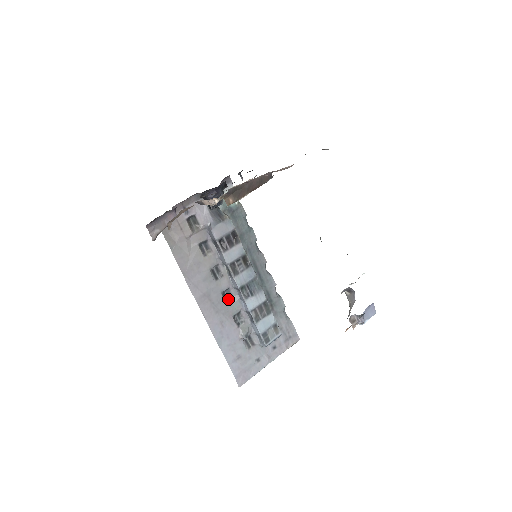
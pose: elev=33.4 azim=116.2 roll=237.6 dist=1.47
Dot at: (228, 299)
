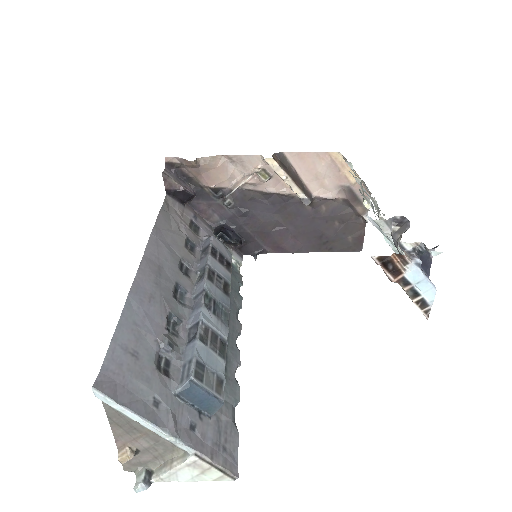
Dot at: (177, 298)
